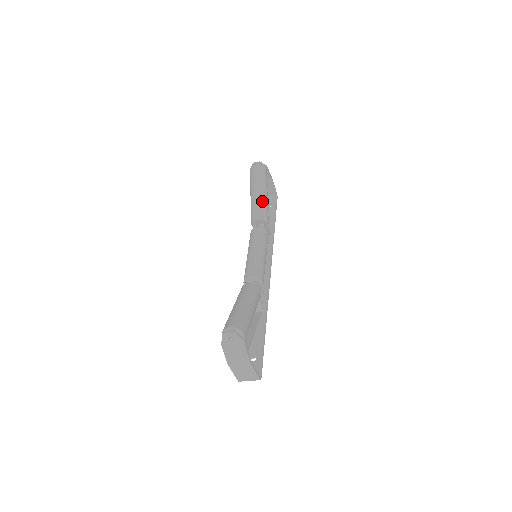
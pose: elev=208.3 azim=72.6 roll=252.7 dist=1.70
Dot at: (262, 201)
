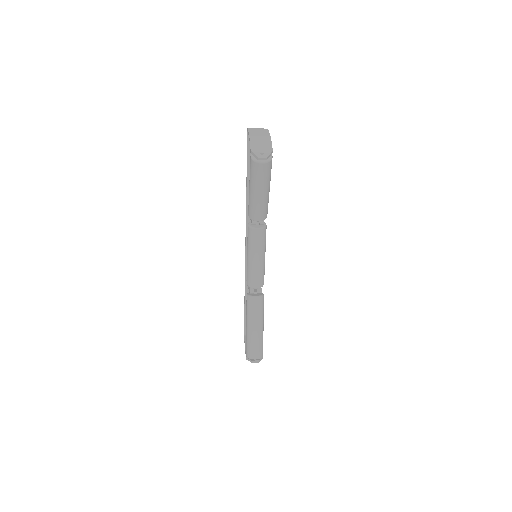
Dot at: (265, 204)
